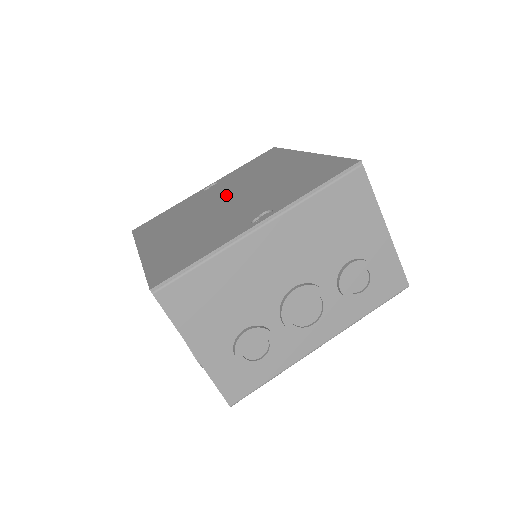
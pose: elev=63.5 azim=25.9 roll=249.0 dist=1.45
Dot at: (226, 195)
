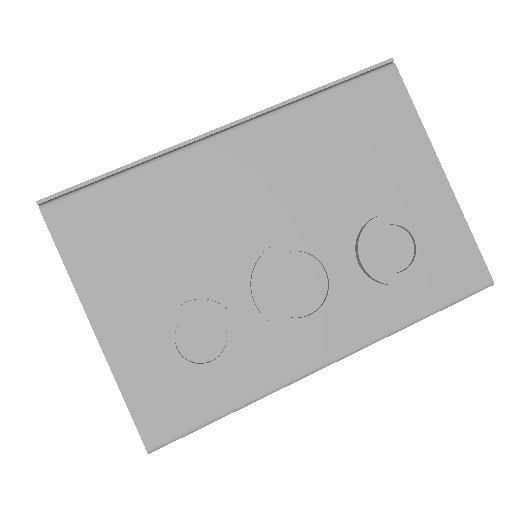
Dot at: occluded
